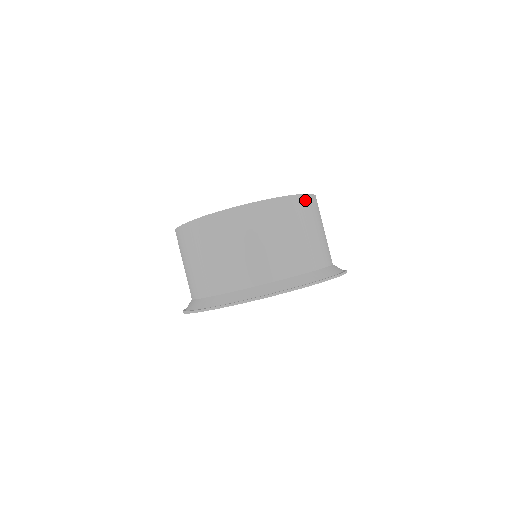
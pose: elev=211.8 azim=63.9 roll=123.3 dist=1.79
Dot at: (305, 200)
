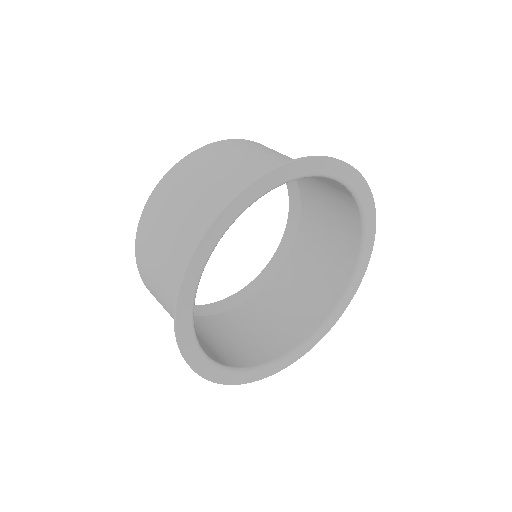
Dot at: occluded
